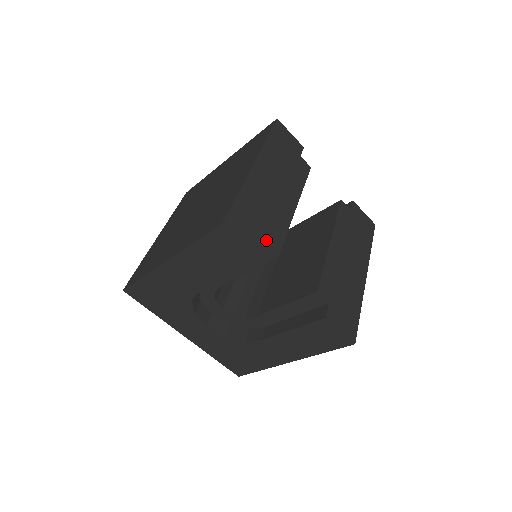
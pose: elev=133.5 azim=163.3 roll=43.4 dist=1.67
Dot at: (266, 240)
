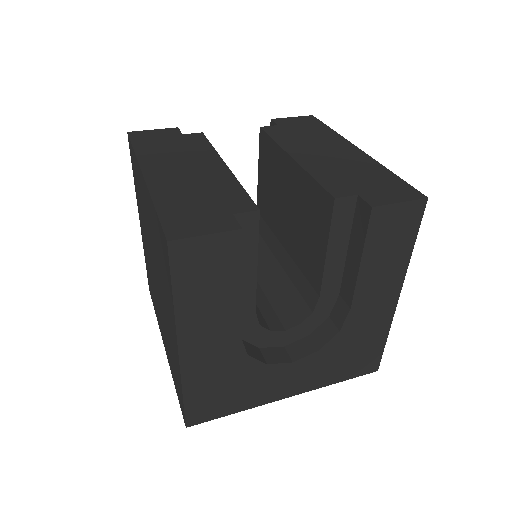
Dot at: (230, 211)
